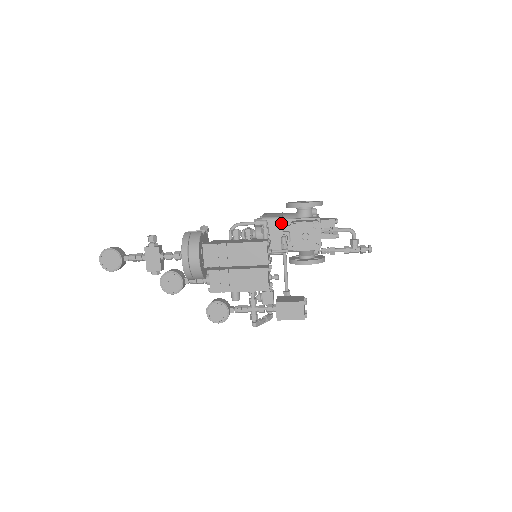
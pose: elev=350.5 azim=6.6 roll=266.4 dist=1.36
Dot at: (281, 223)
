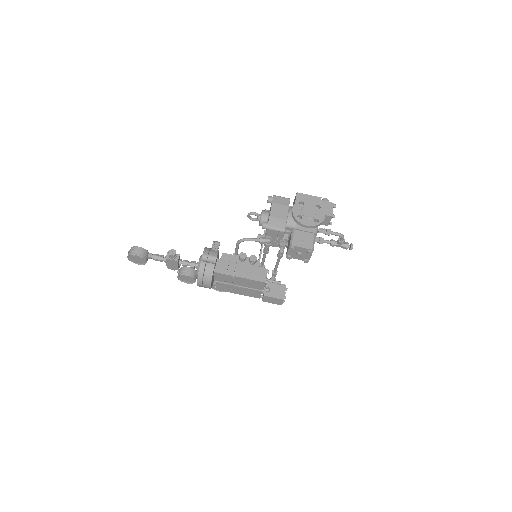
Dot at: (283, 234)
